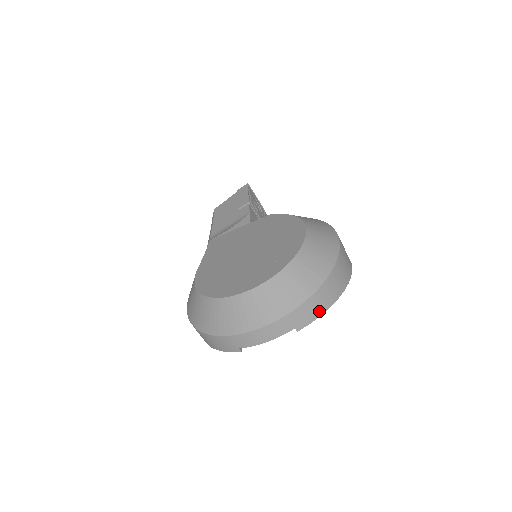
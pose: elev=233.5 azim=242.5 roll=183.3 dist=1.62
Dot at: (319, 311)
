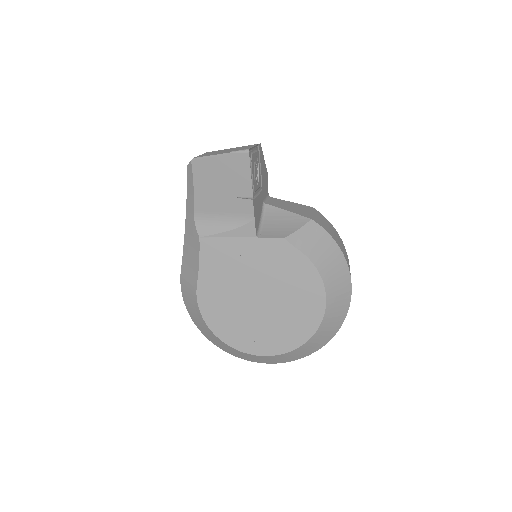
Dot at: occluded
